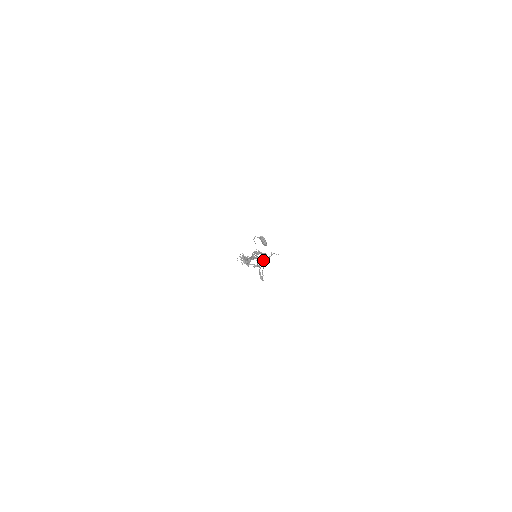
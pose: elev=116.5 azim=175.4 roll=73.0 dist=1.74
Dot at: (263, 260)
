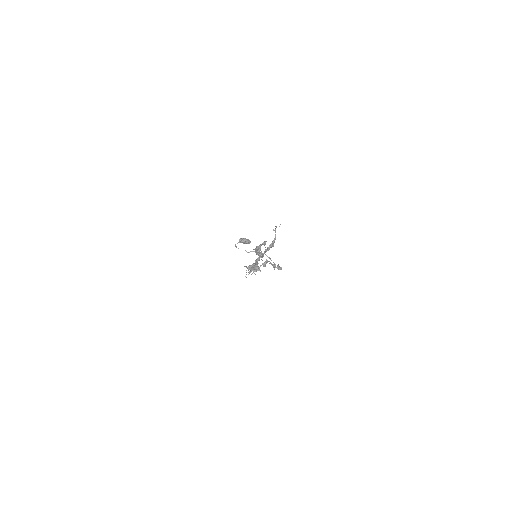
Dot at: (273, 245)
